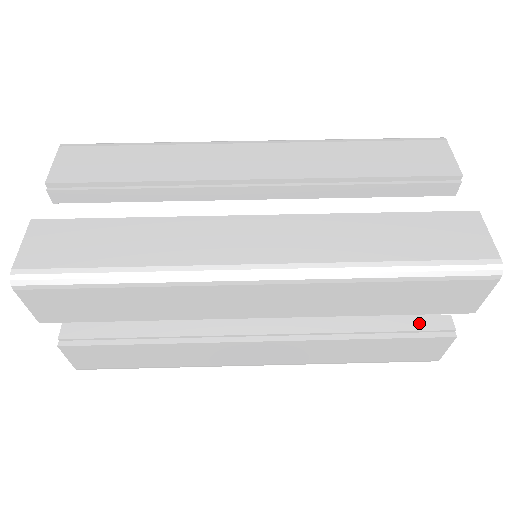
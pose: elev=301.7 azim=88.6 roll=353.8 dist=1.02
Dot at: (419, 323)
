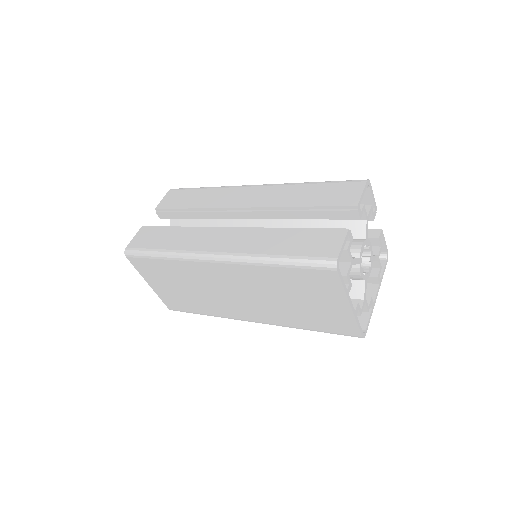
Dot at: occluded
